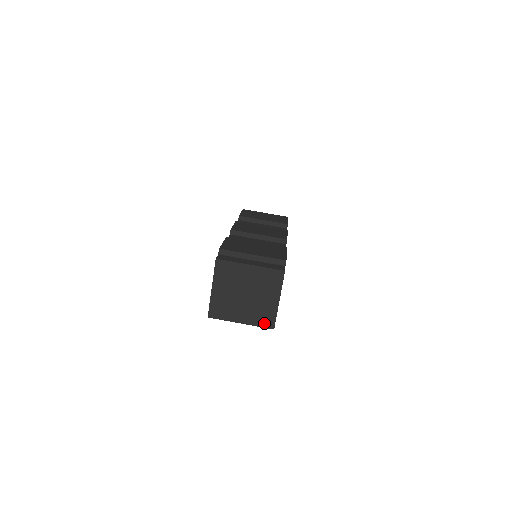
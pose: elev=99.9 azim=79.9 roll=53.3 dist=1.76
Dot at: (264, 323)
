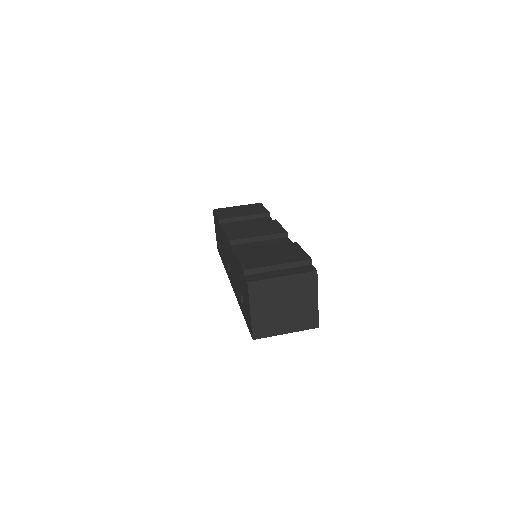
Dot at: (308, 325)
